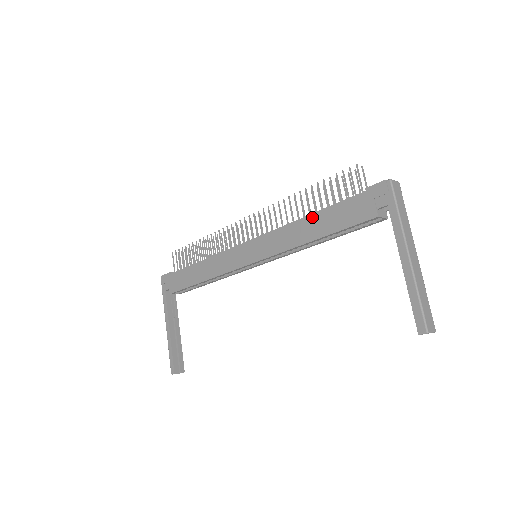
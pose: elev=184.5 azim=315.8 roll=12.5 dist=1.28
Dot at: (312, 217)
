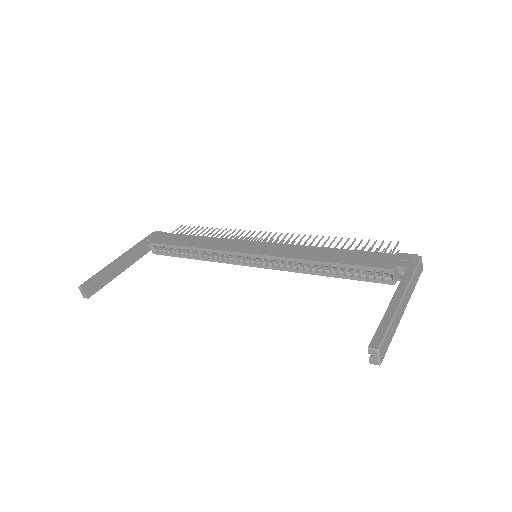
Dot at: (334, 250)
